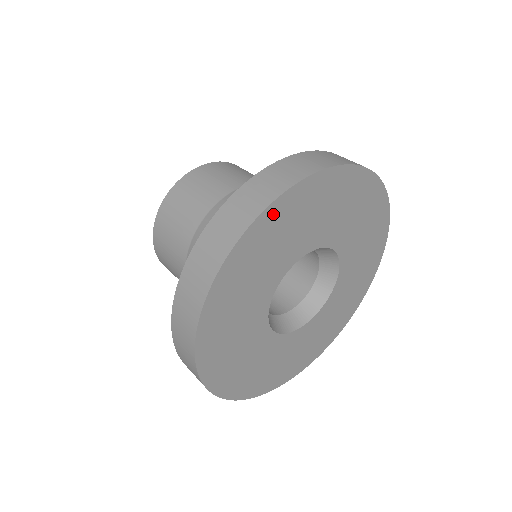
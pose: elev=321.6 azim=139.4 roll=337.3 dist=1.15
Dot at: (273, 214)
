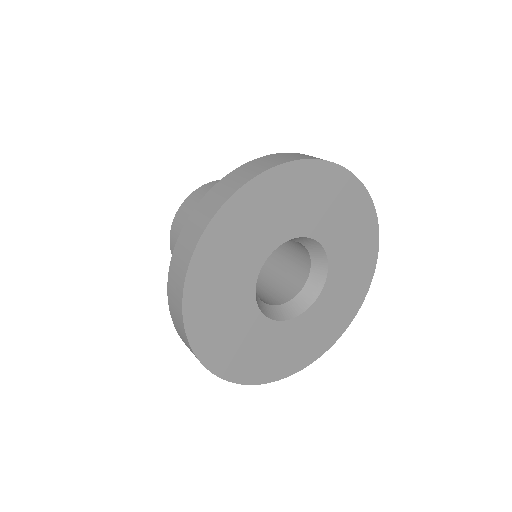
Dot at: (323, 171)
